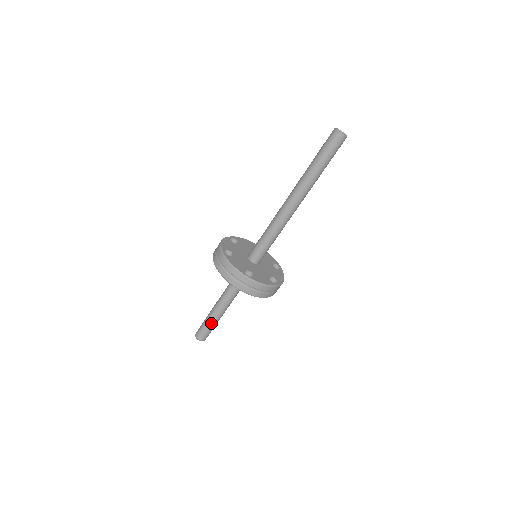
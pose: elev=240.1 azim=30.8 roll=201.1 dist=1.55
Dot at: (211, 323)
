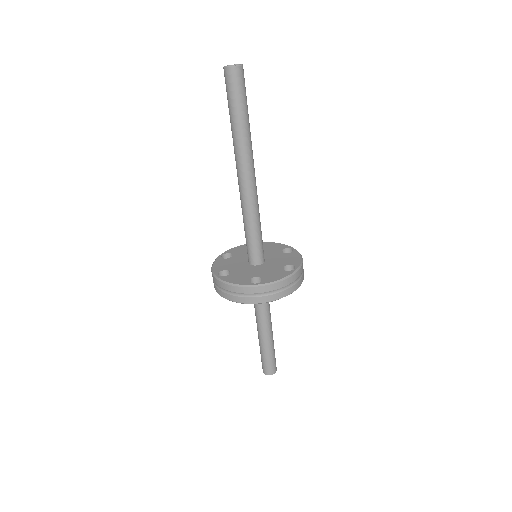
Dot at: (261, 349)
